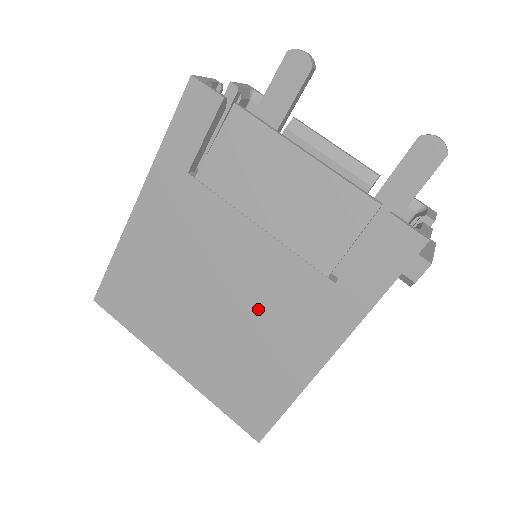
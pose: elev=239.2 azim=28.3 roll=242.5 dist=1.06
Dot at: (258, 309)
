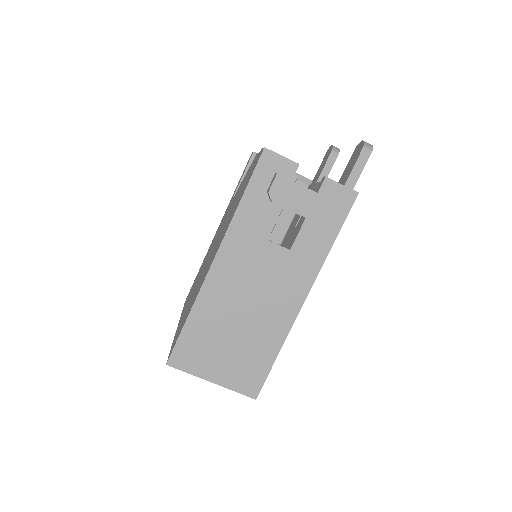
Dot at: (212, 253)
